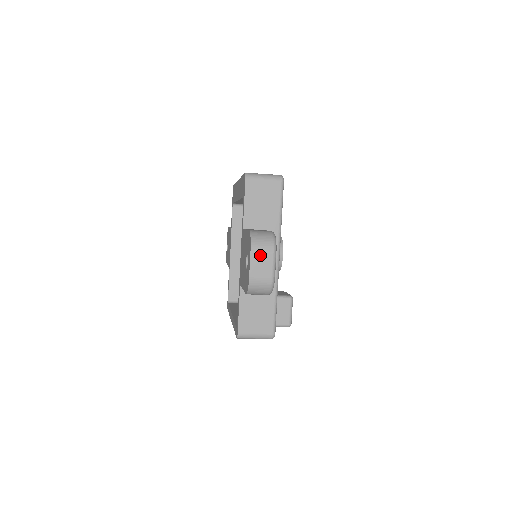
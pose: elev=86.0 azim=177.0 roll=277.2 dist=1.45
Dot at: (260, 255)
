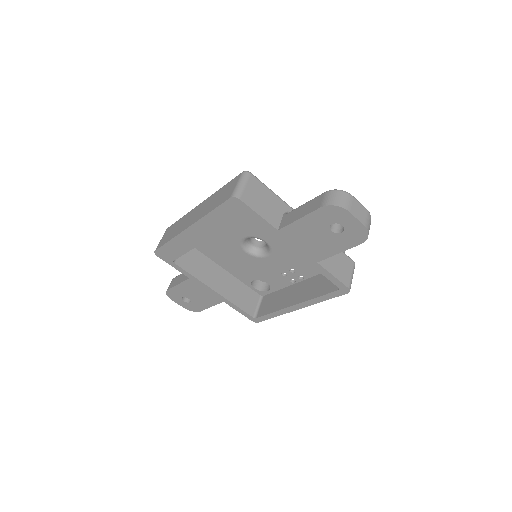
Dot at: (352, 207)
